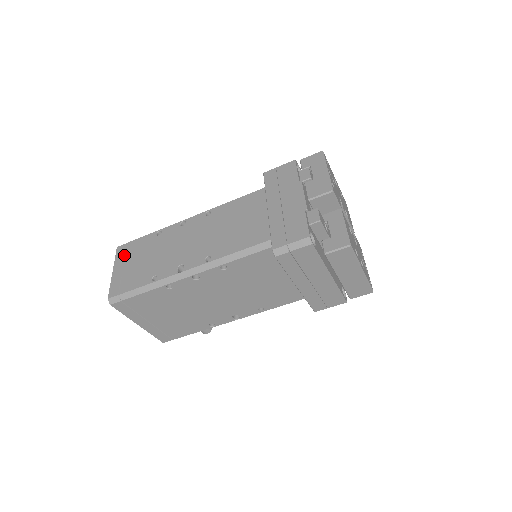
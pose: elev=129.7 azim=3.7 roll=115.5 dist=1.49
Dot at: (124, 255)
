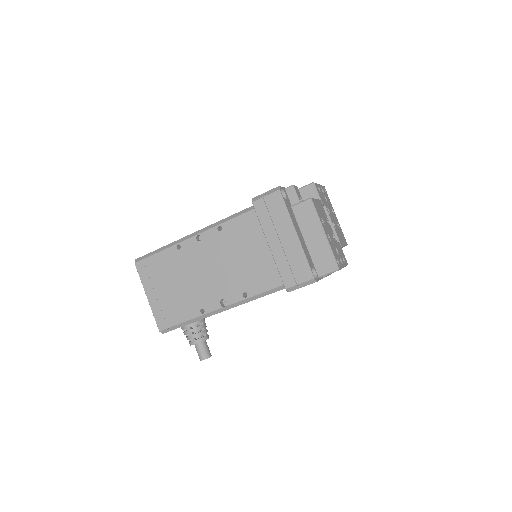
Dot at: occluded
